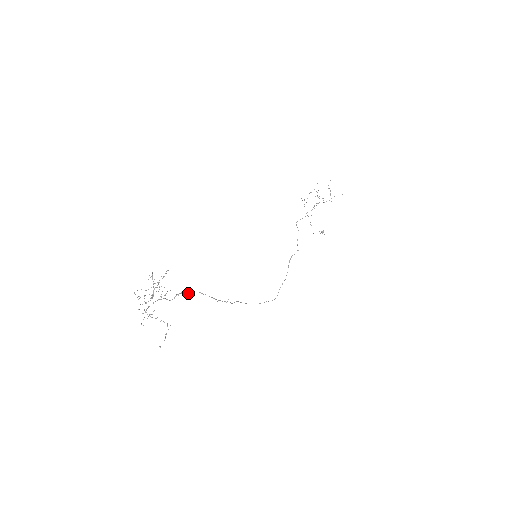
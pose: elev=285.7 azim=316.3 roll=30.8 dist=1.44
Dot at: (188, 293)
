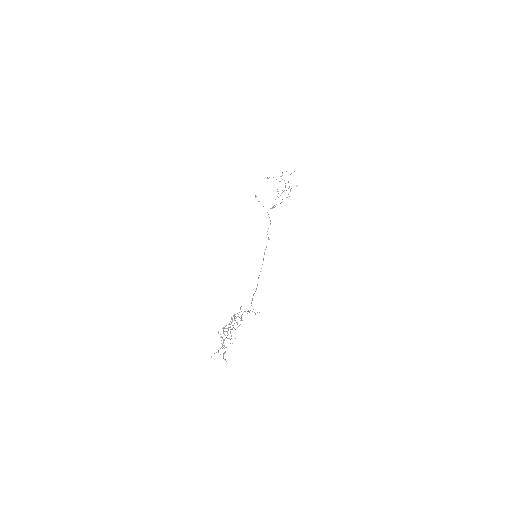
Dot at: (241, 317)
